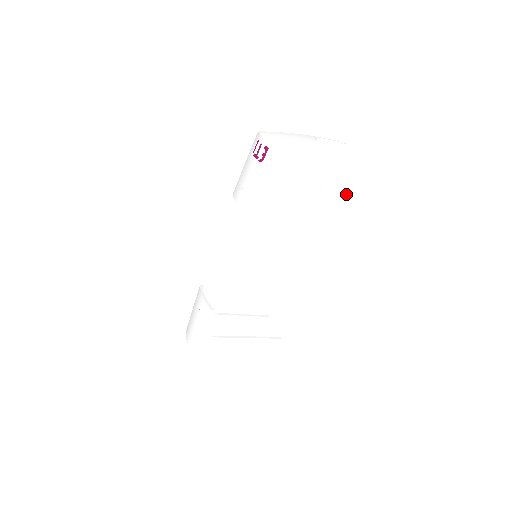
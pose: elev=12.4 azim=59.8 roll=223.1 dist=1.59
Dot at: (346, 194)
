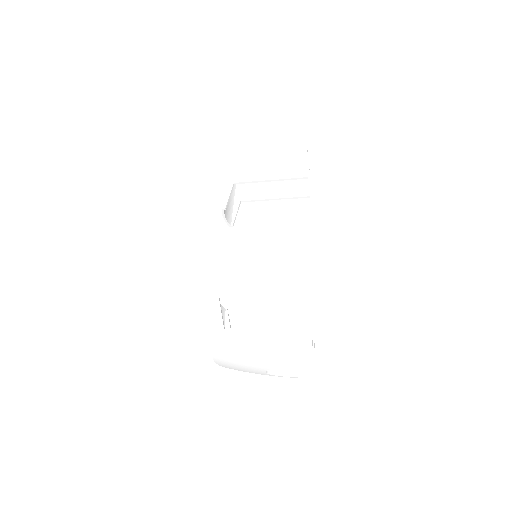
Dot at: (302, 176)
